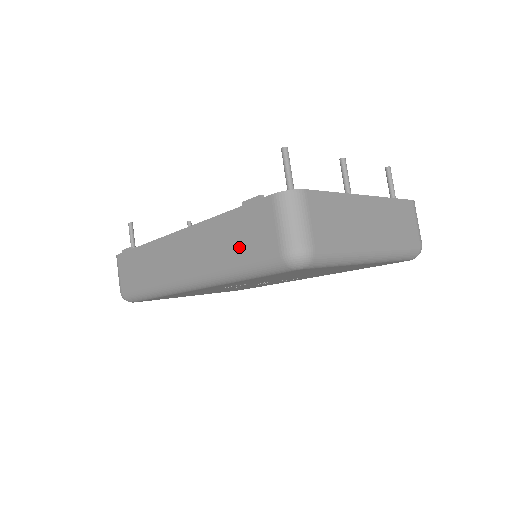
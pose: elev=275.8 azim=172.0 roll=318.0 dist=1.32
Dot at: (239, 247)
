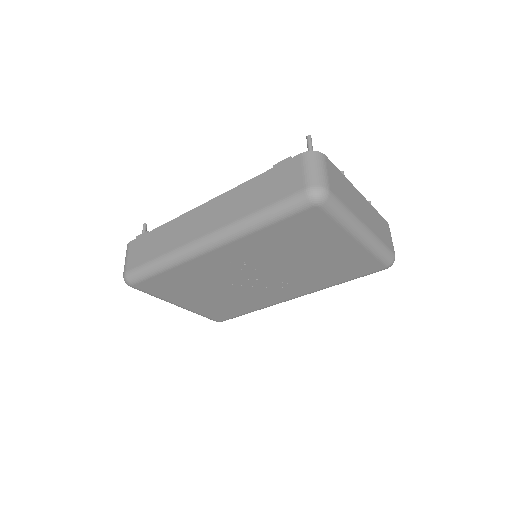
Dot at: (266, 196)
